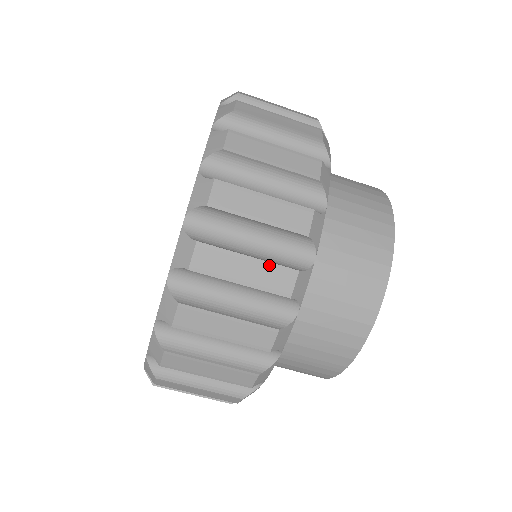
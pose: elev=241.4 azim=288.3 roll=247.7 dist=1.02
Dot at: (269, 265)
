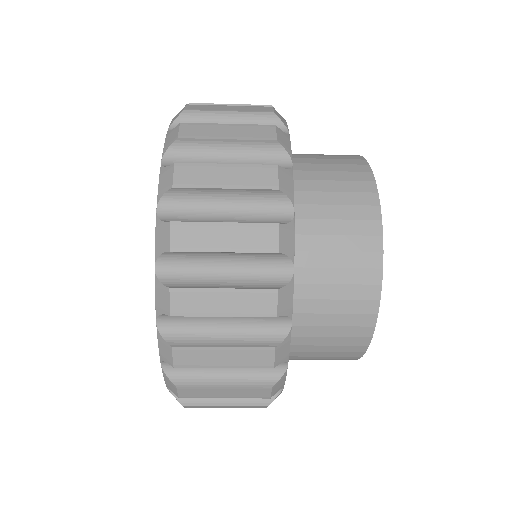
Dot at: occluded
